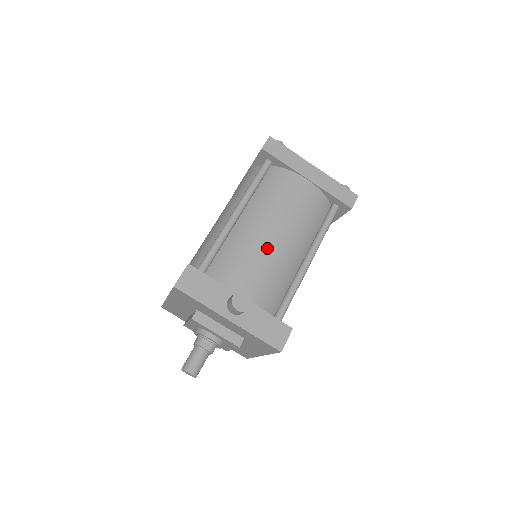
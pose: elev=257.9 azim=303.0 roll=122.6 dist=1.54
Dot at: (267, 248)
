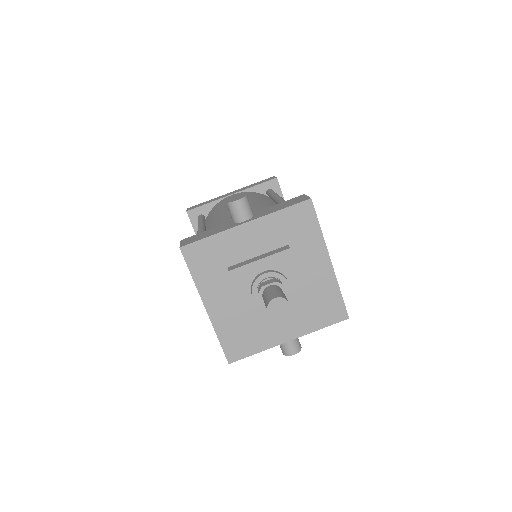
Dot at: occluded
